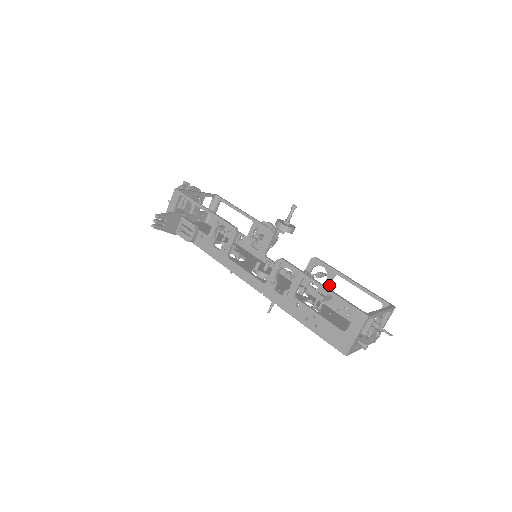
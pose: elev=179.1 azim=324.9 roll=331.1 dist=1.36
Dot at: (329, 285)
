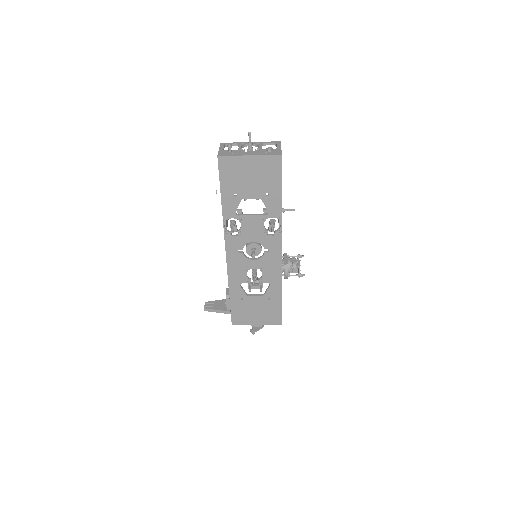
Dot at: occluded
